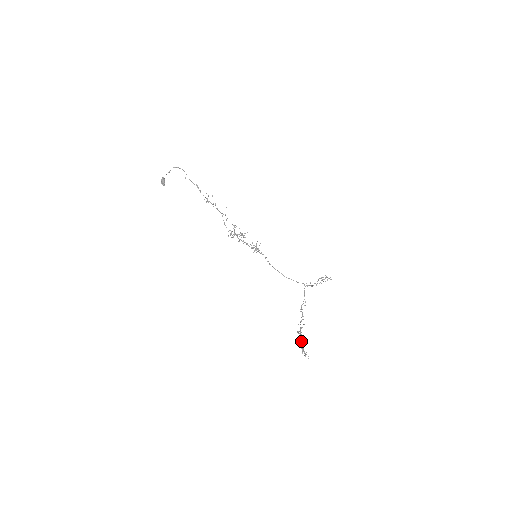
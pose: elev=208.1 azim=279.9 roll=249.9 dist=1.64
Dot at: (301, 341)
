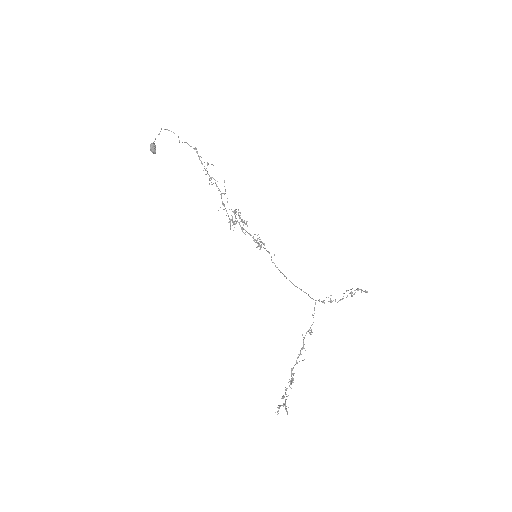
Dot at: (289, 386)
